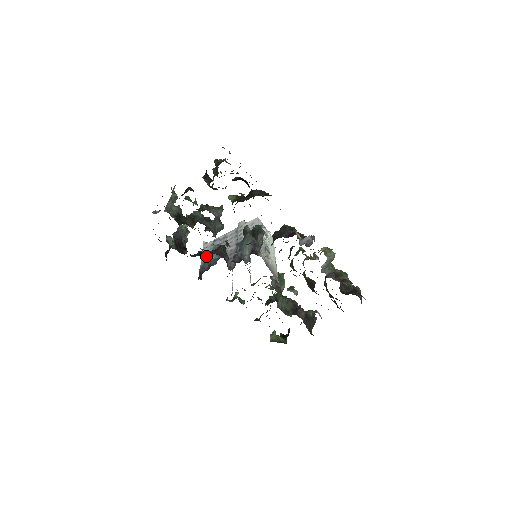
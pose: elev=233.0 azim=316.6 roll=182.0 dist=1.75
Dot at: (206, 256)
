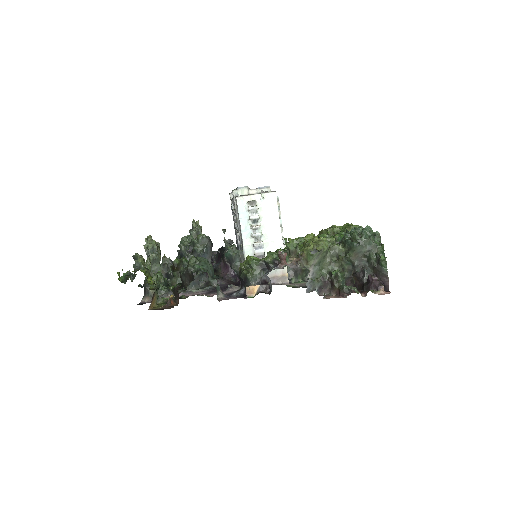
Dot at: occluded
